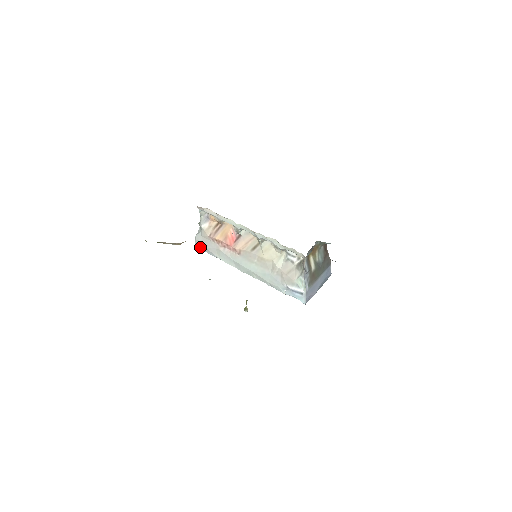
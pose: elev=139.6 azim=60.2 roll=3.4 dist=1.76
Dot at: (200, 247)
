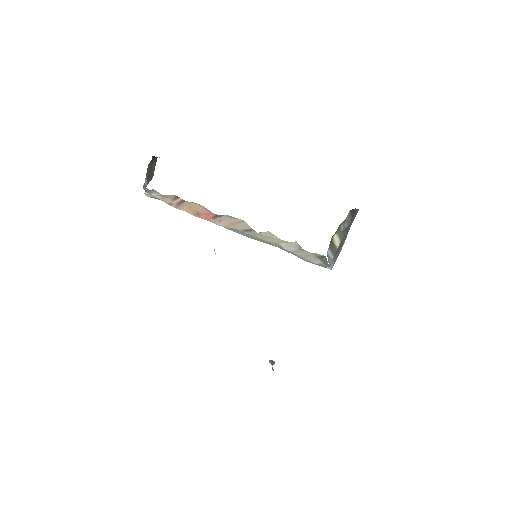
Dot at: occluded
